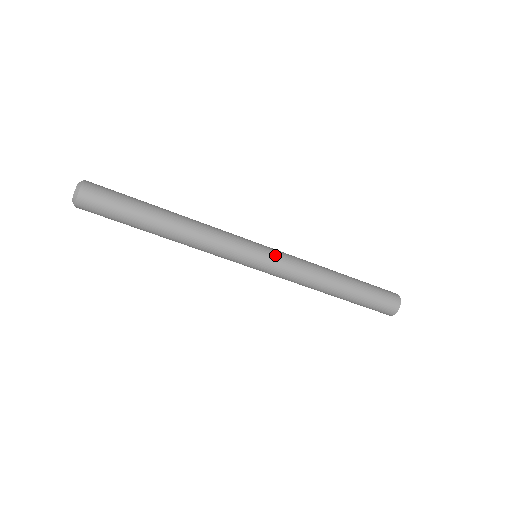
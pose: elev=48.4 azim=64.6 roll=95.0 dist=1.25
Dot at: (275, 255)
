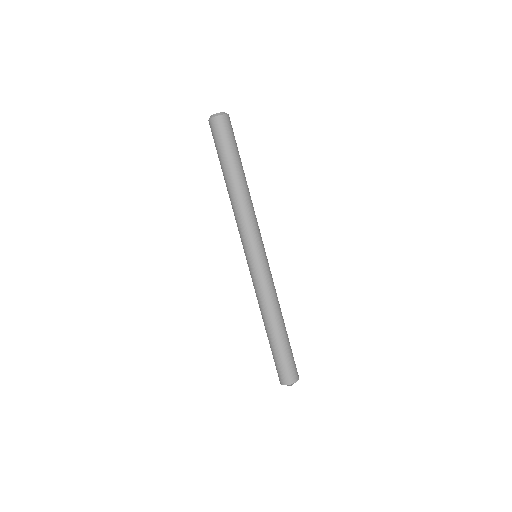
Dot at: (265, 267)
